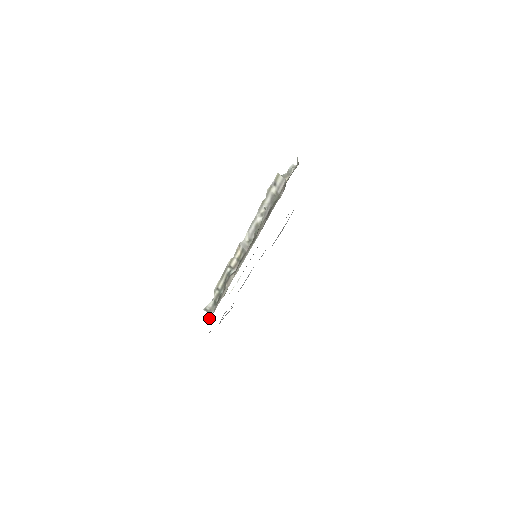
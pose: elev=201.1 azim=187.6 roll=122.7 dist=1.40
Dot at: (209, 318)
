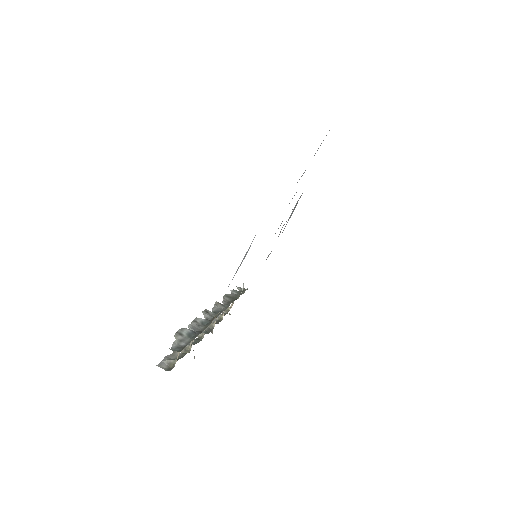
Dot at: occluded
